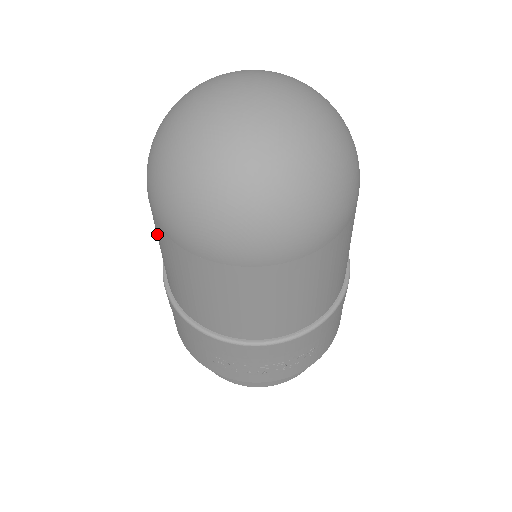
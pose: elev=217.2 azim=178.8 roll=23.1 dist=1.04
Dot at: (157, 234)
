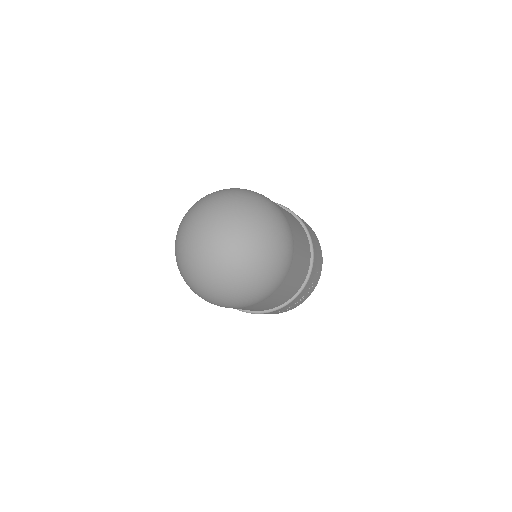
Dot at: occluded
